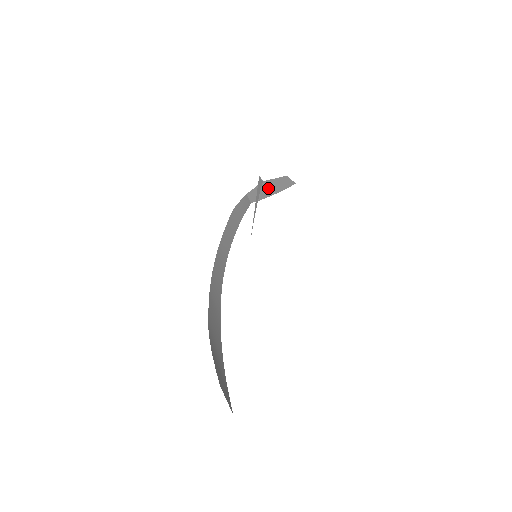
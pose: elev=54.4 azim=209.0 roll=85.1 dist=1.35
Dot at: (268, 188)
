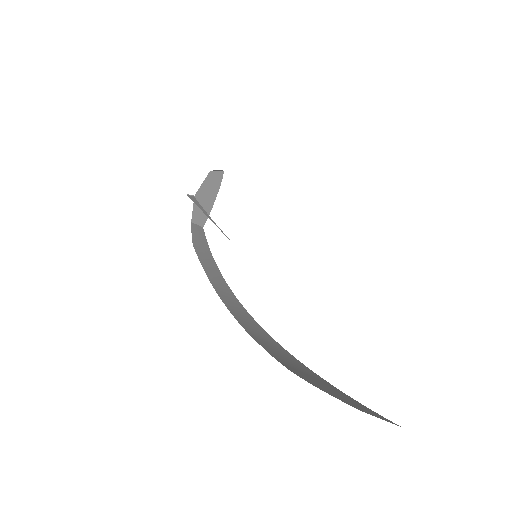
Dot at: (204, 199)
